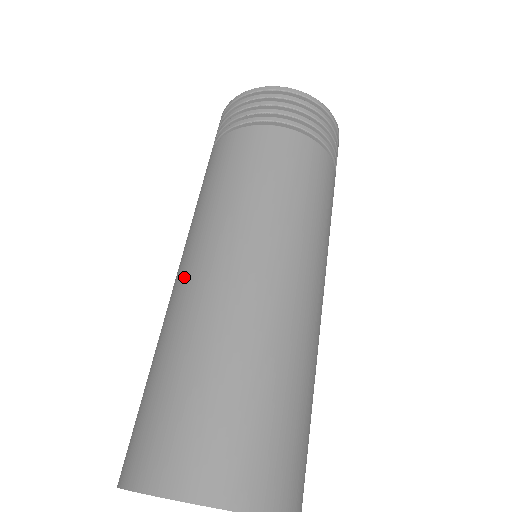
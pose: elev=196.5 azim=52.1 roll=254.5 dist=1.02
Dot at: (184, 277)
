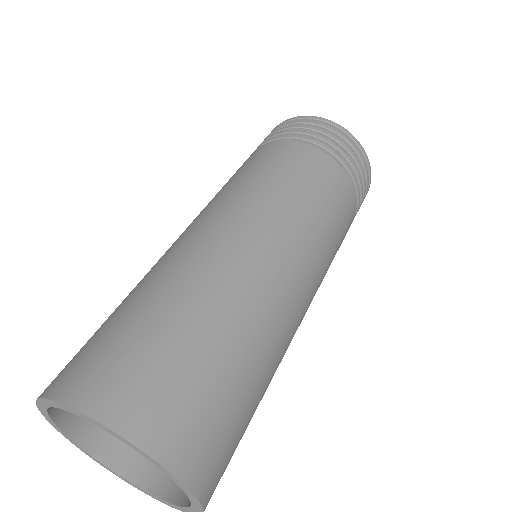
Dot at: (197, 236)
